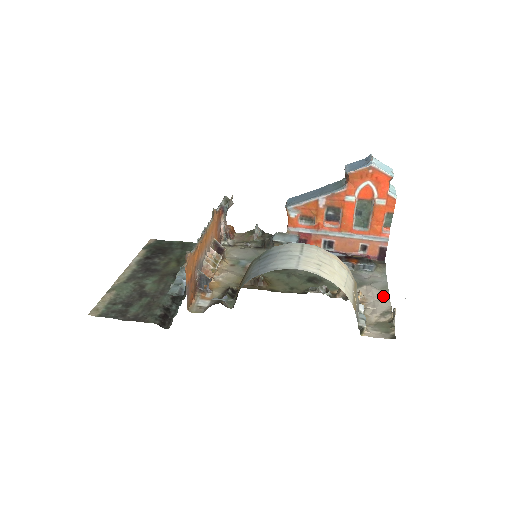
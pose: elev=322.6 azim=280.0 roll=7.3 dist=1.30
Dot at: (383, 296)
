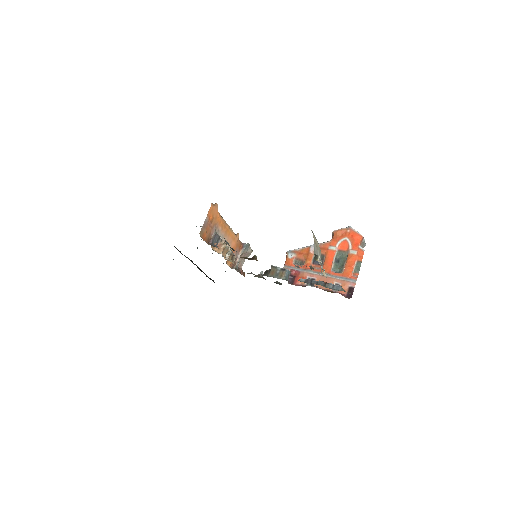
Dot at: occluded
